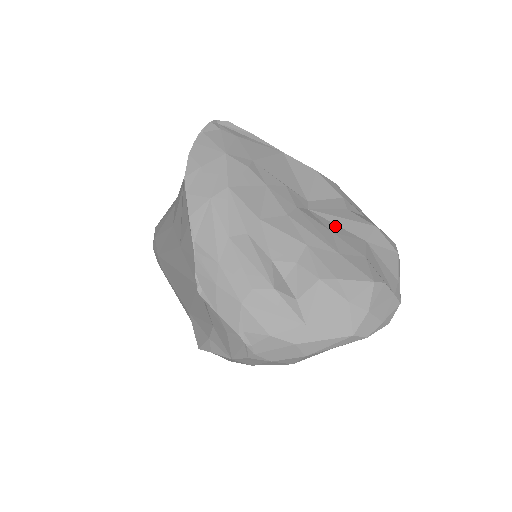
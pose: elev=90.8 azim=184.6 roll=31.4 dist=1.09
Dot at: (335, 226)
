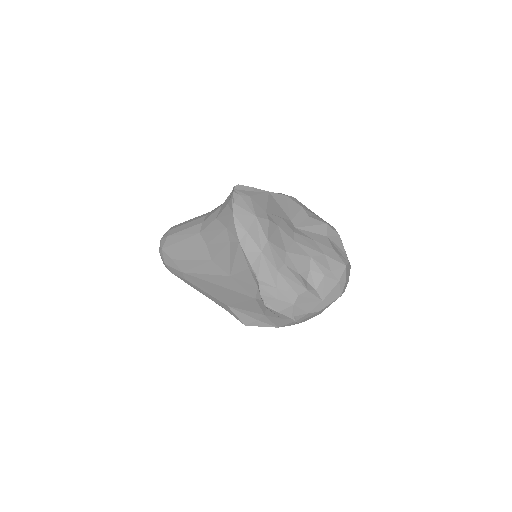
Dot at: (311, 234)
